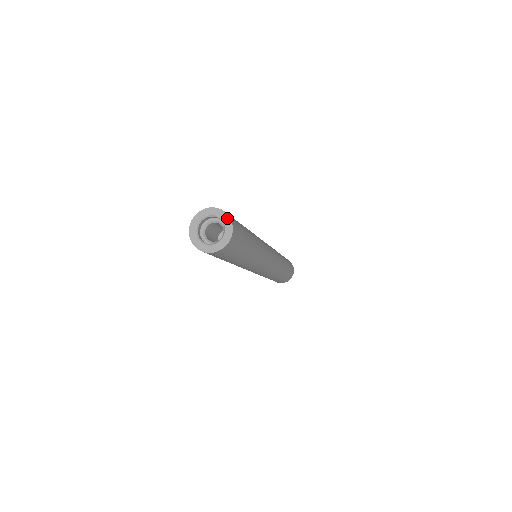
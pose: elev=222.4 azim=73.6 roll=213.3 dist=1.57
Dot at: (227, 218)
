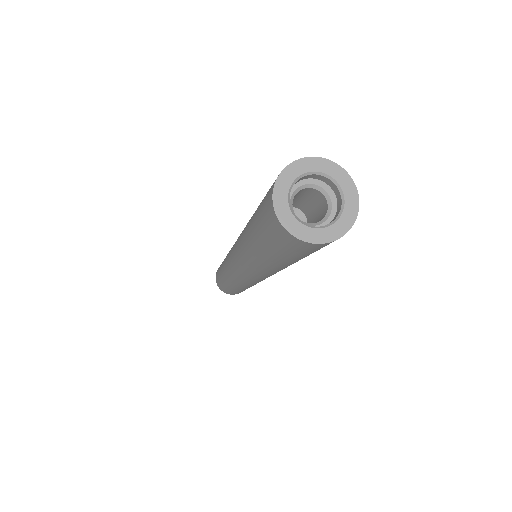
Dot at: (350, 184)
